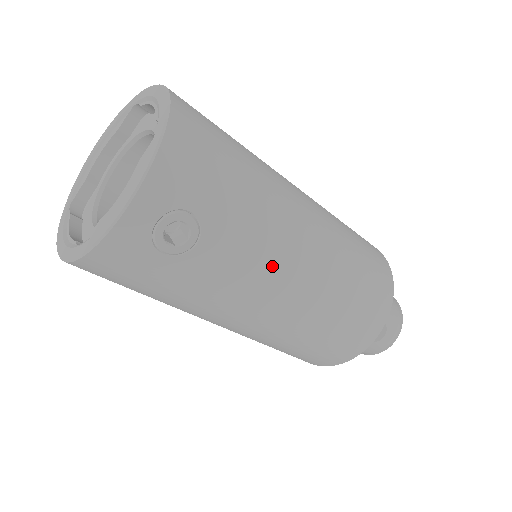
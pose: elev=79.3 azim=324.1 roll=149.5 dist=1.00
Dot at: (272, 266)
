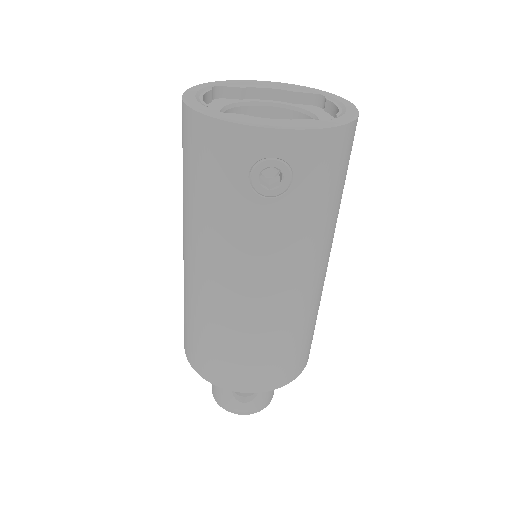
Dot at: (276, 268)
